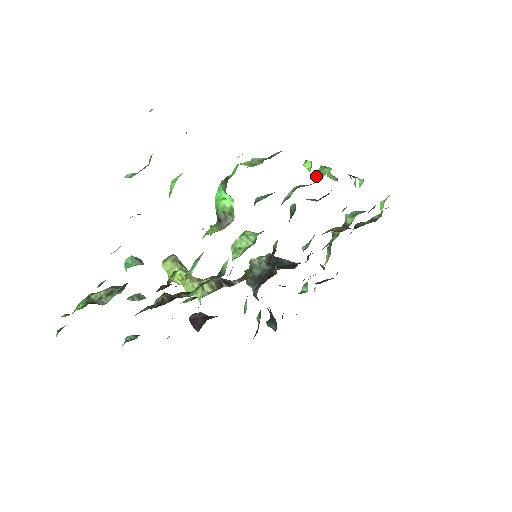
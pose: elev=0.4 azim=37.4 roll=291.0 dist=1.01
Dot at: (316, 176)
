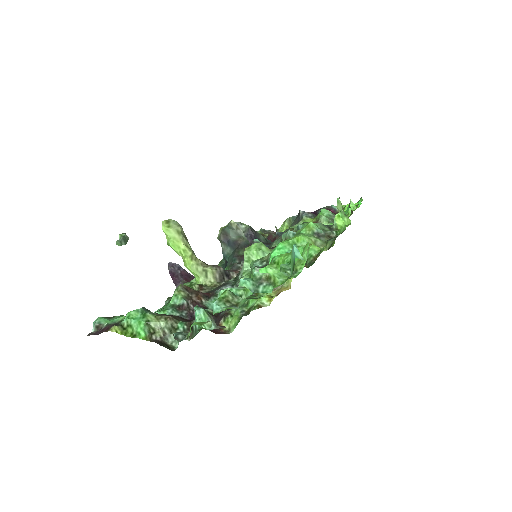
Dot at: occluded
